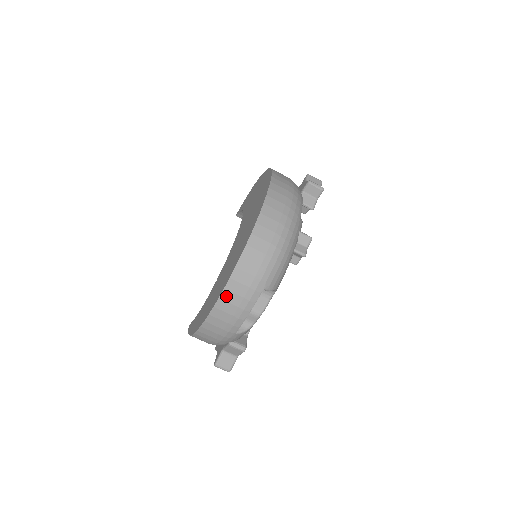
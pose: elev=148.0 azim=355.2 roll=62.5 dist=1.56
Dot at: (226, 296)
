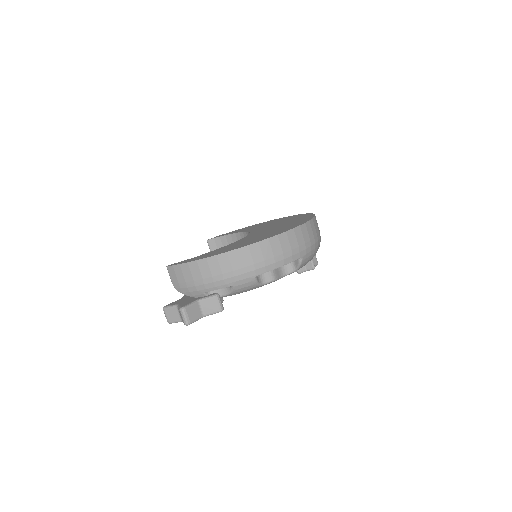
Dot at: (283, 238)
